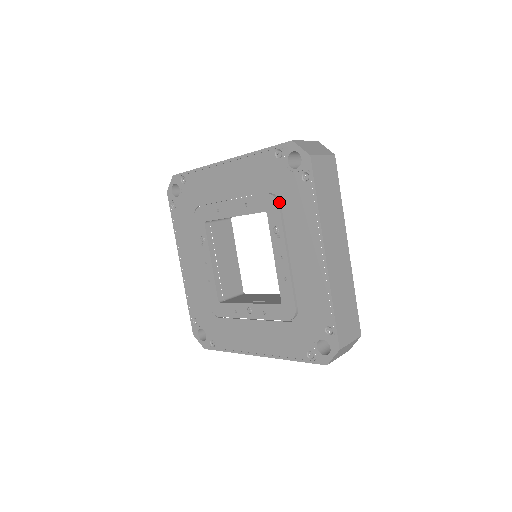
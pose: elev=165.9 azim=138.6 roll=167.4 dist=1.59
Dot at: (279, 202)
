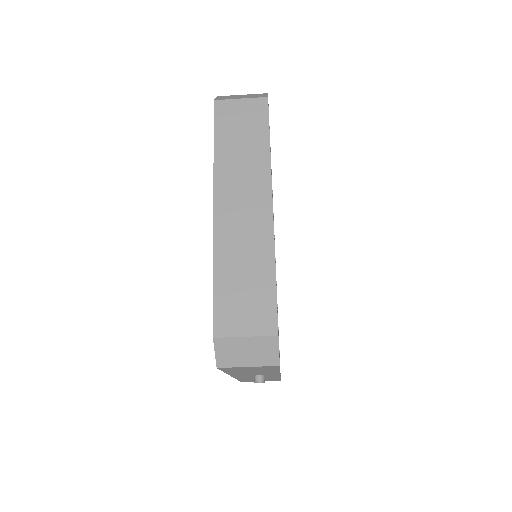
Dot at: occluded
